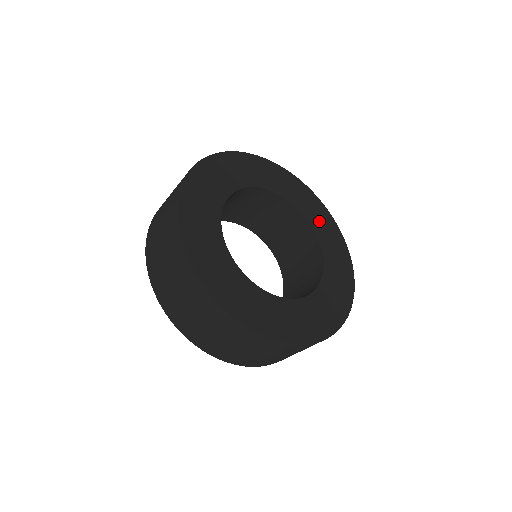
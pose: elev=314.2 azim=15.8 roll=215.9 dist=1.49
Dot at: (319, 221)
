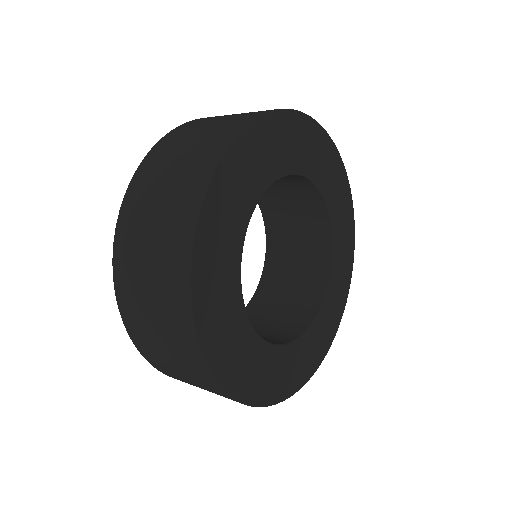
Dot at: (338, 282)
